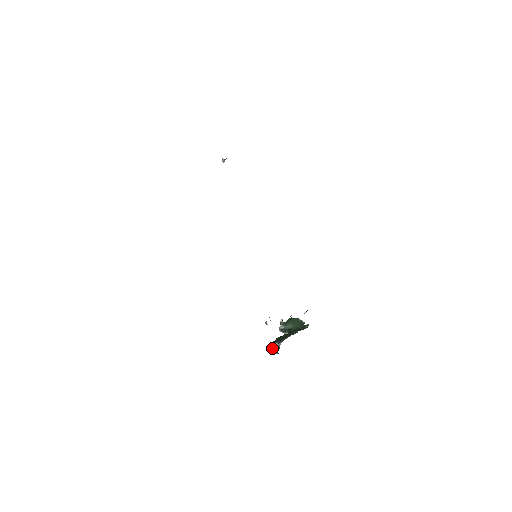
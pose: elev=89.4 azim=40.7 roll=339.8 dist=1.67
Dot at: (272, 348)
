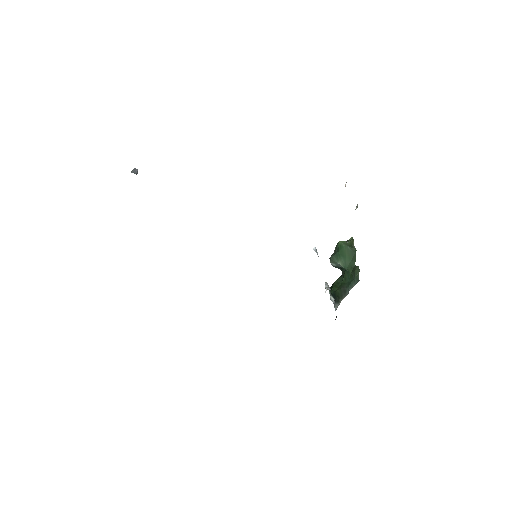
Dot at: occluded
